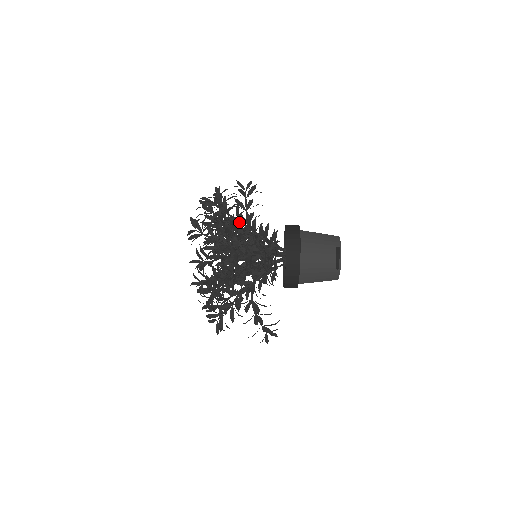
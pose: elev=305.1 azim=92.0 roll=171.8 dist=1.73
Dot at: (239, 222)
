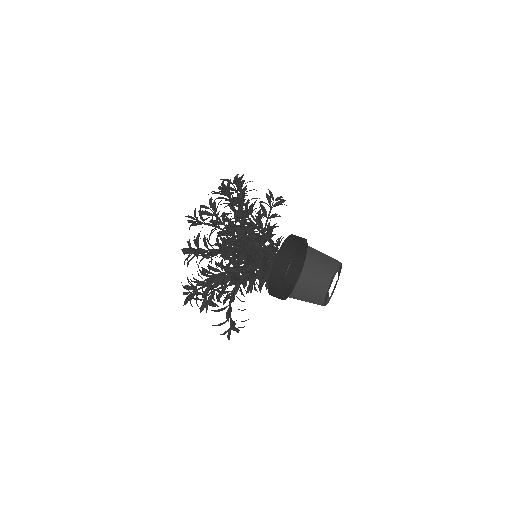
Dot at: (246, 205)
